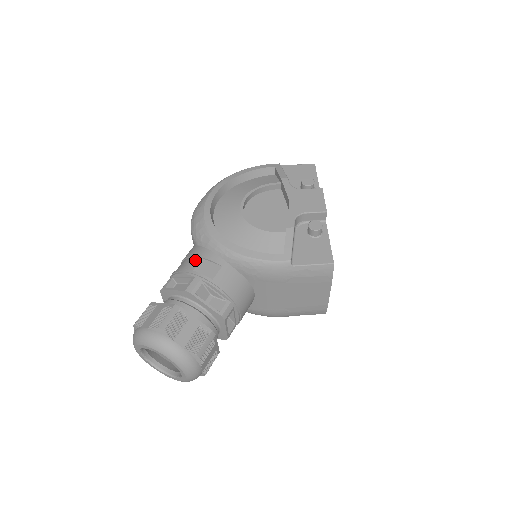
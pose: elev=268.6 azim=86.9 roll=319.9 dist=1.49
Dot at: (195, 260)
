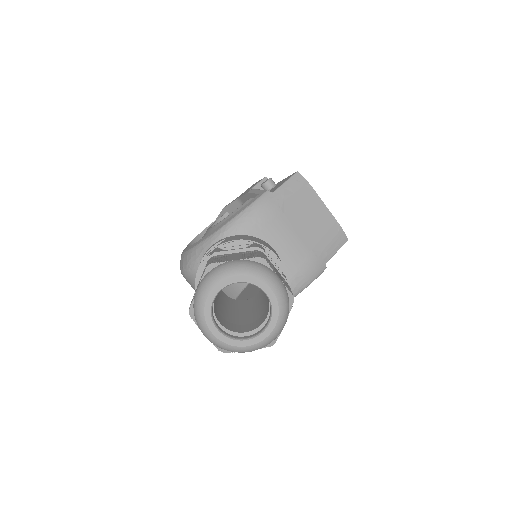
Dot at: occluded
